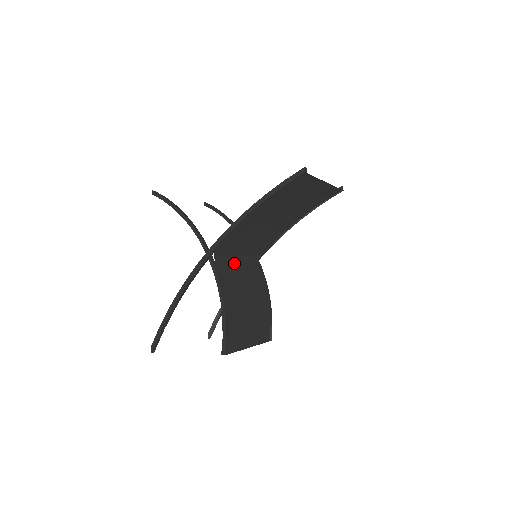
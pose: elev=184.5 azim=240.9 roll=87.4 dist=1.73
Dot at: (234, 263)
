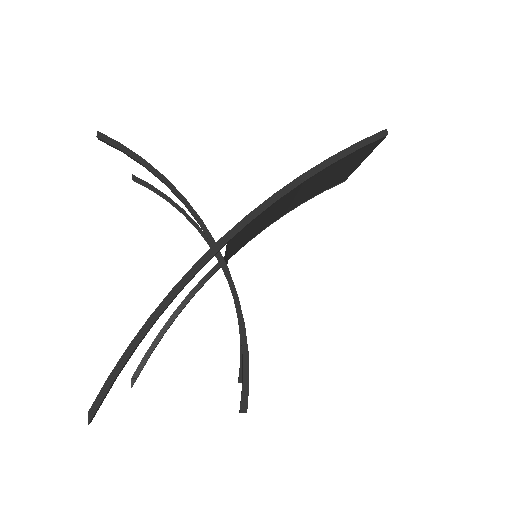
Dot at: occluded
